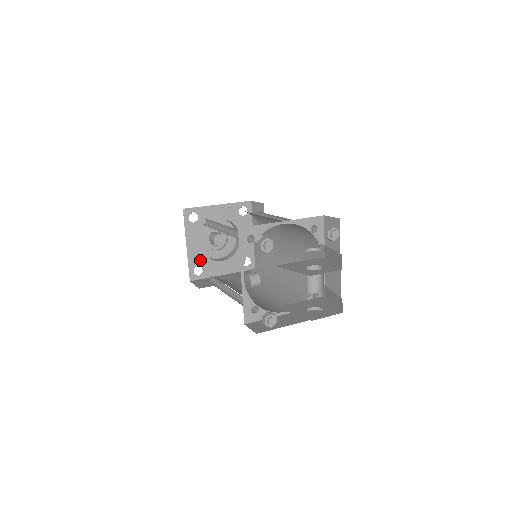
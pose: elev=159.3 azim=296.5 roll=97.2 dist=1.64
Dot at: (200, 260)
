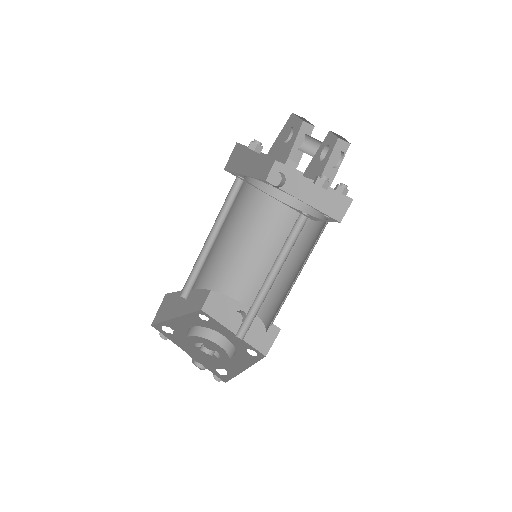
Dot at: (213, 362)
